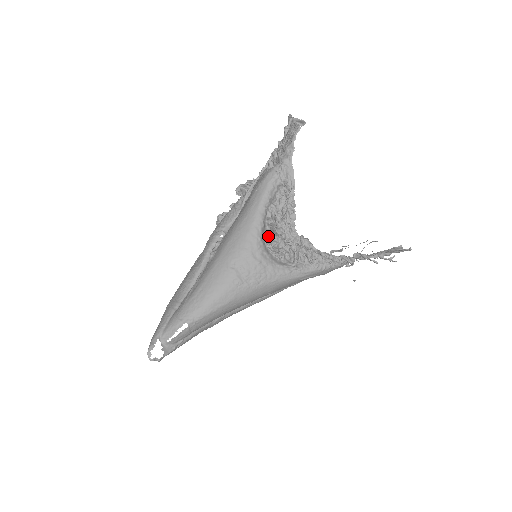
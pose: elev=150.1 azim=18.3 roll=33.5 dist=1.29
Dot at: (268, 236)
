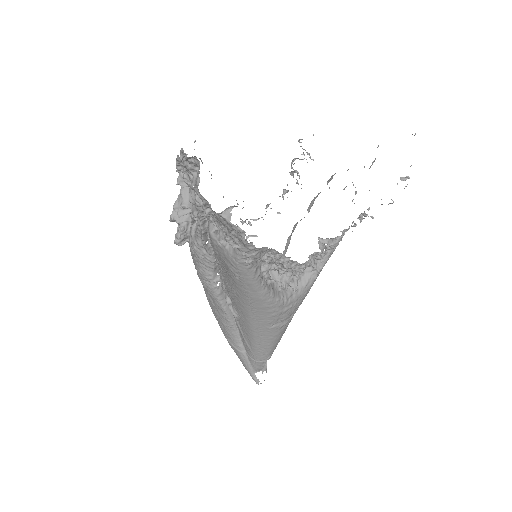
Dot at: (277, 281)
